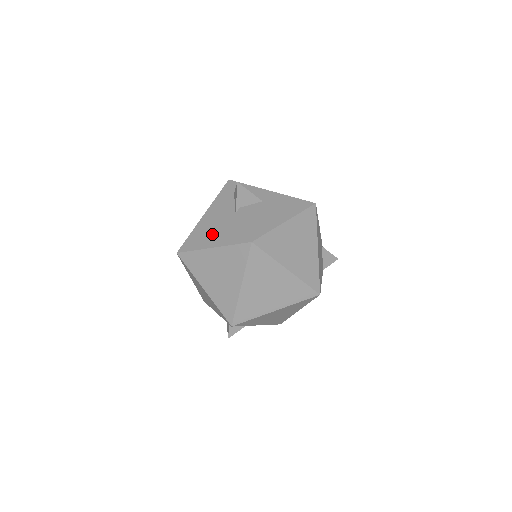
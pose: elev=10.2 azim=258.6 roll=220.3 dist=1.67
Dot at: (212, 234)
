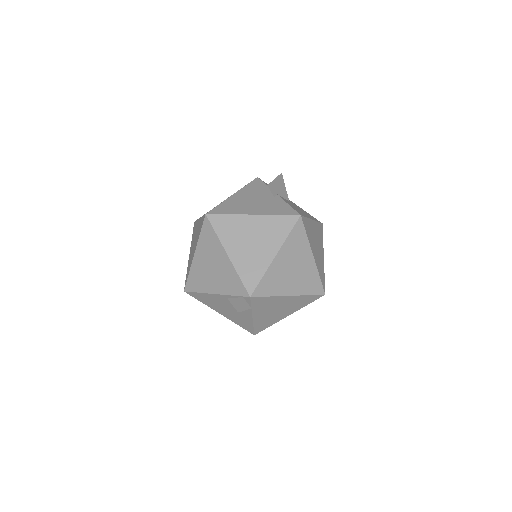
Dot at: (250, 206)
